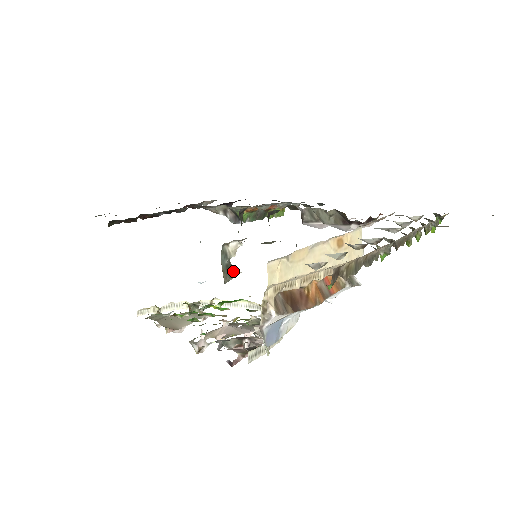
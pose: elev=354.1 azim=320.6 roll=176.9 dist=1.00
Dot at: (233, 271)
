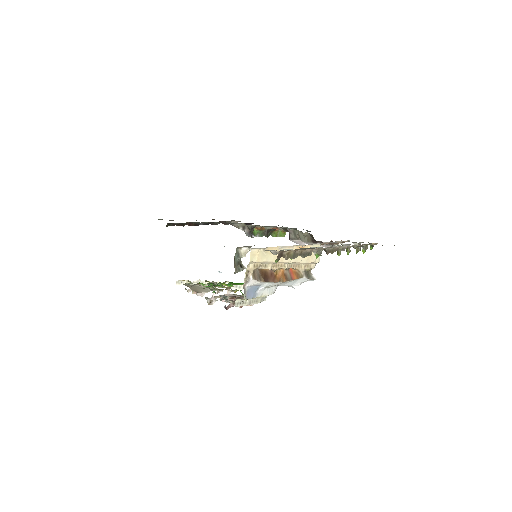
Dot at: (242, 266)
